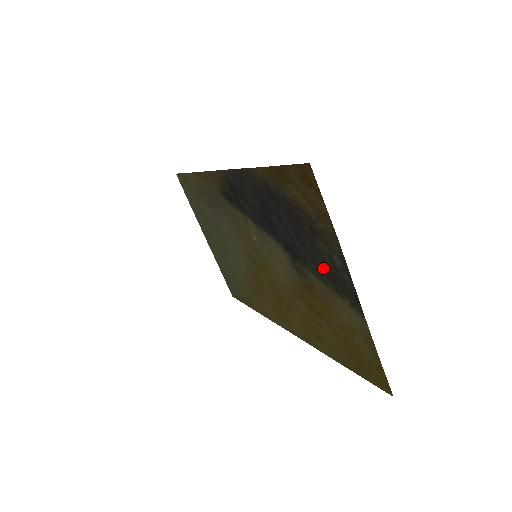
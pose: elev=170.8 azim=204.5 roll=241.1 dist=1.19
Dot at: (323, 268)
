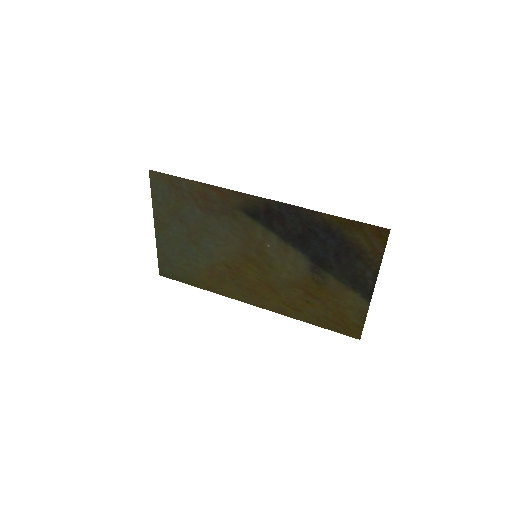
Dot at: (350, 276)
